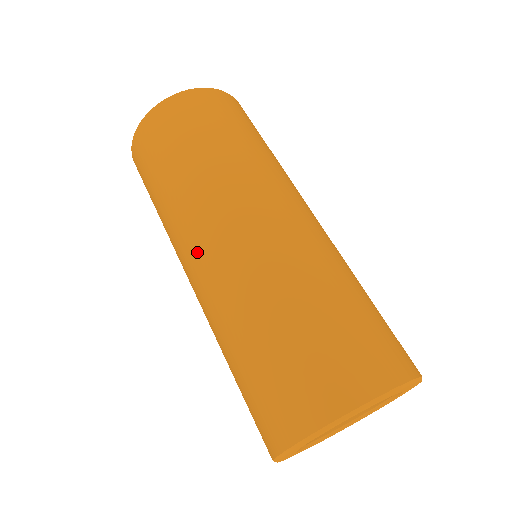
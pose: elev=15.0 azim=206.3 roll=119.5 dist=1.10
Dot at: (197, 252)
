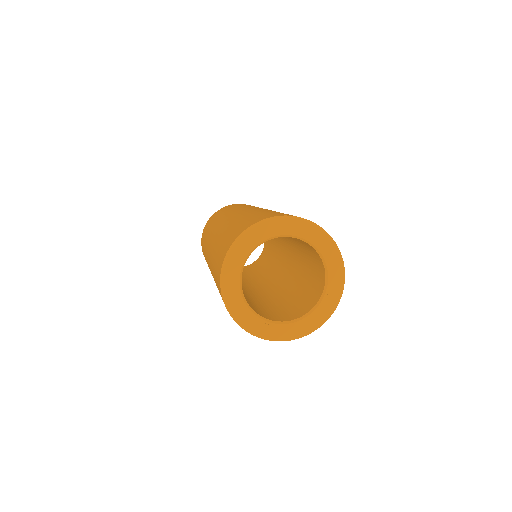
Dot at: occluded
